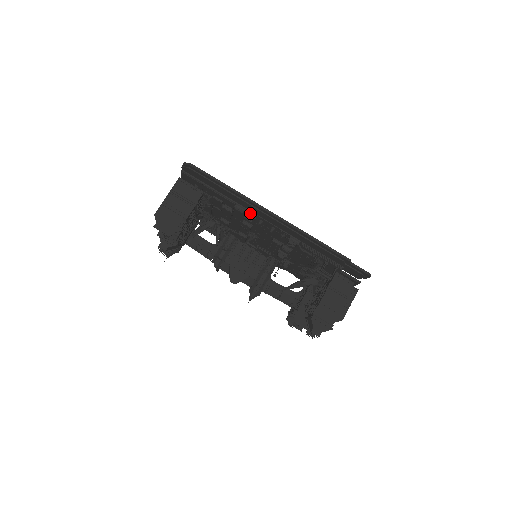
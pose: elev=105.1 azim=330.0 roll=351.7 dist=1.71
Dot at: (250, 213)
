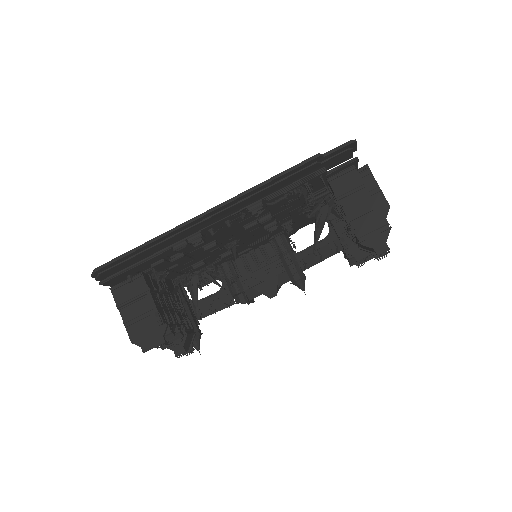
Dot at: (192, 238)
